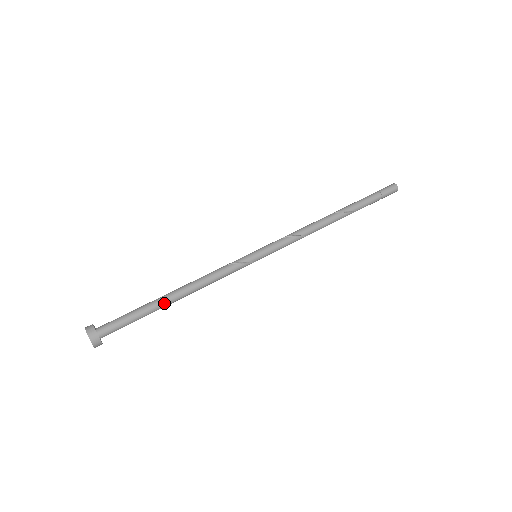
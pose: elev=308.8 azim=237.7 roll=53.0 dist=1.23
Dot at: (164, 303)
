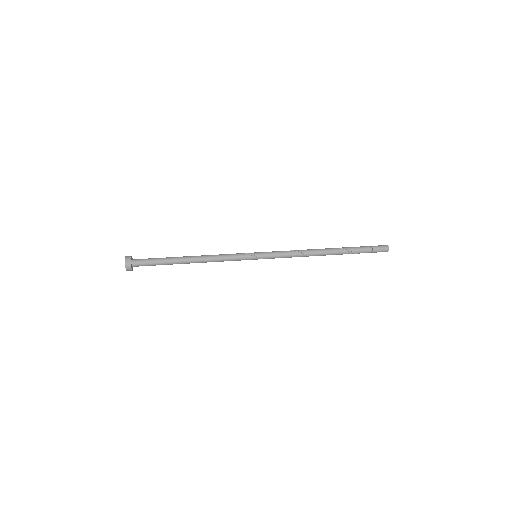
Dot at: (180, 257)
